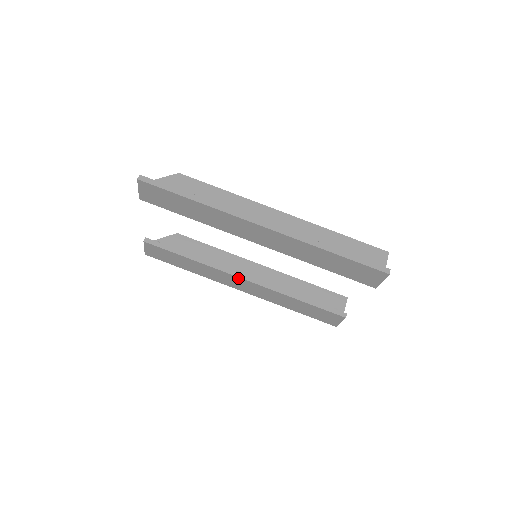
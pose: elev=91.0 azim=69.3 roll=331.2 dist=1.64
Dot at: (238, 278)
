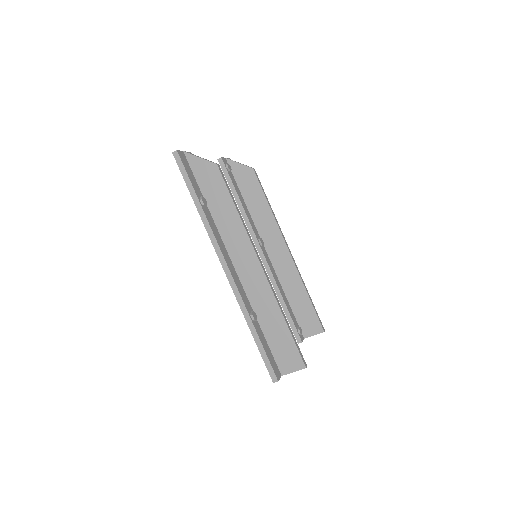
Dot at: (256, 246)
